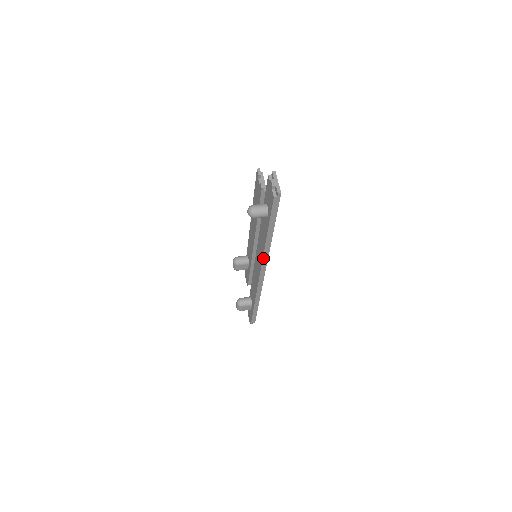
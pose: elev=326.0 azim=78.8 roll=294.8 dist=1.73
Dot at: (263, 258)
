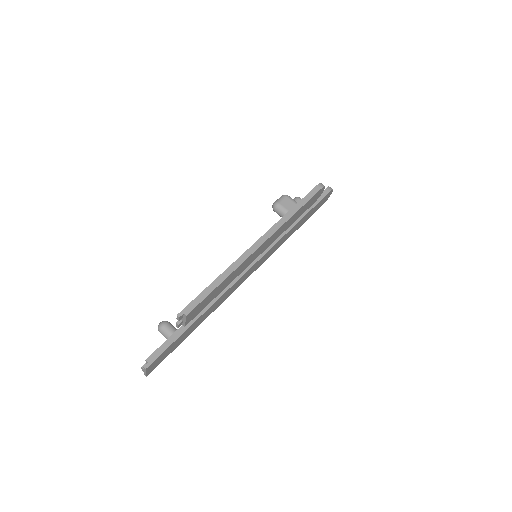
Dot at: occluded
